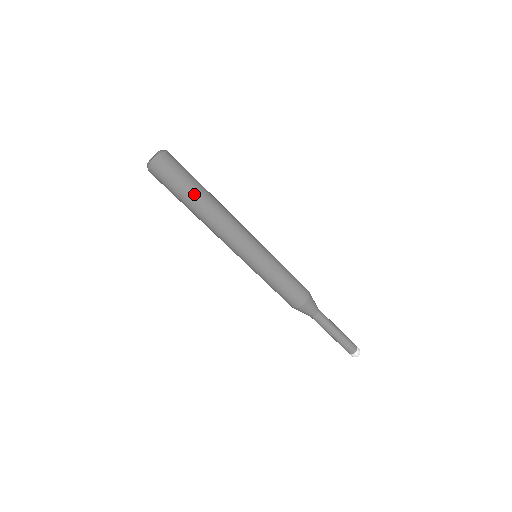
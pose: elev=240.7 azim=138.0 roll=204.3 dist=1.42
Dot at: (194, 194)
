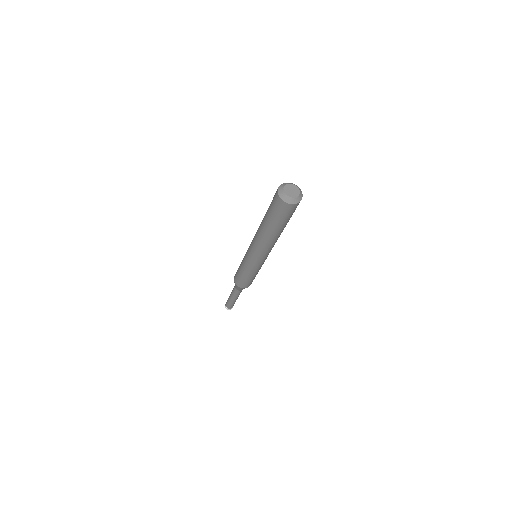
Dot at: occluded
